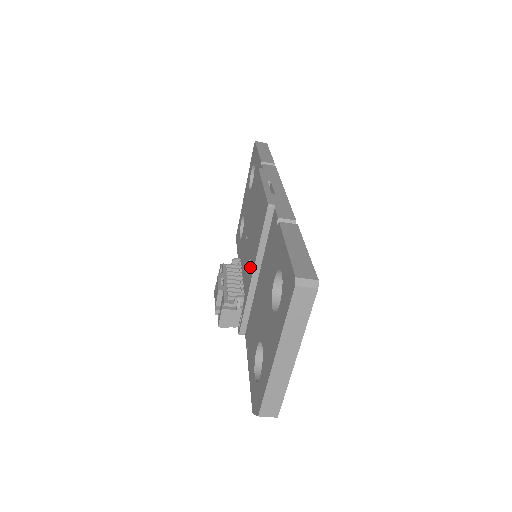
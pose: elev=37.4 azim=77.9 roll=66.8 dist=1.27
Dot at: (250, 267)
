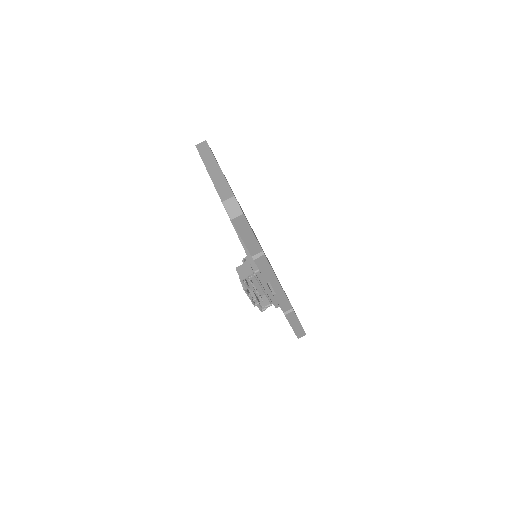
Dot at: occluded
